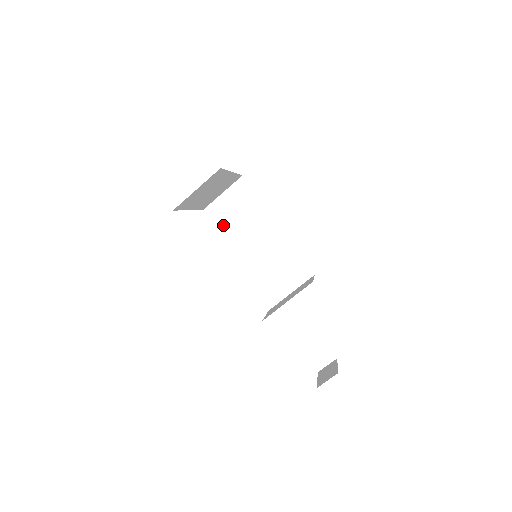
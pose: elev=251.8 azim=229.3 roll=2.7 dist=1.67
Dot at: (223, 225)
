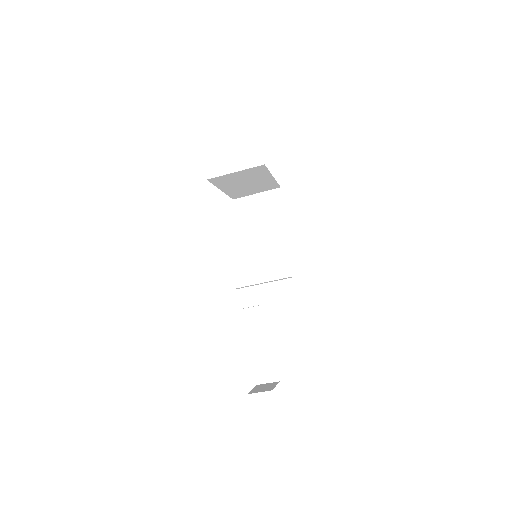
Dot at: (242, 221)
